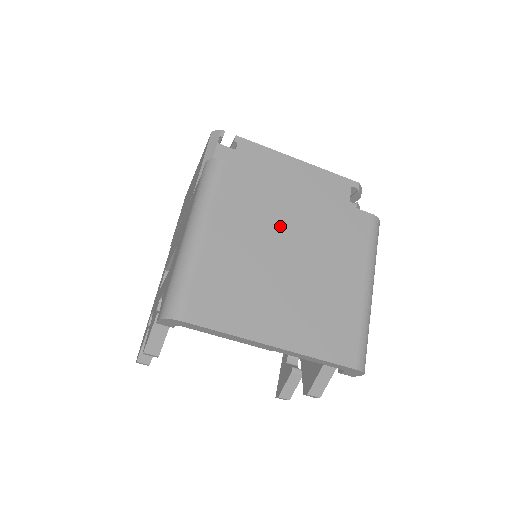
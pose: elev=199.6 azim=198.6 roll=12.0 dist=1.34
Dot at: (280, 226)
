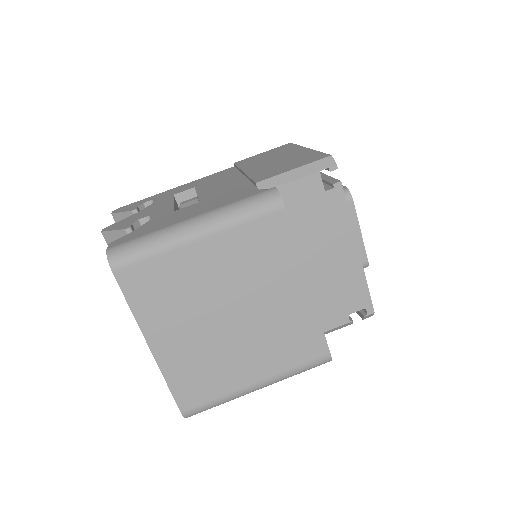
Dot at: (257, 291)
